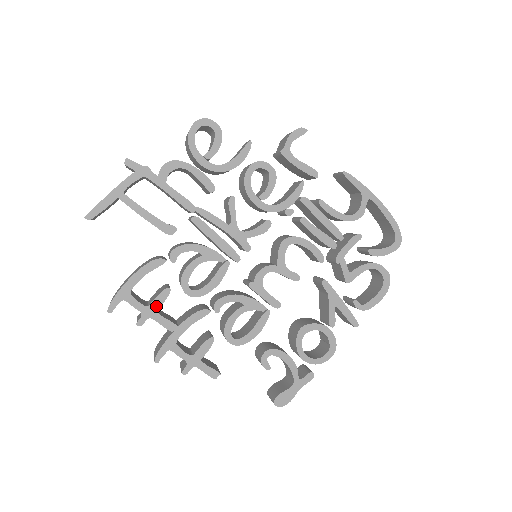
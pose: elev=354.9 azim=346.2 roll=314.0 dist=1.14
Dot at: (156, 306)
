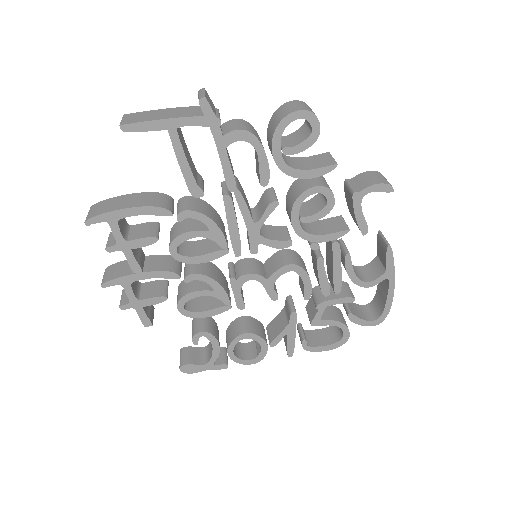
Dot at: (135, 245)
